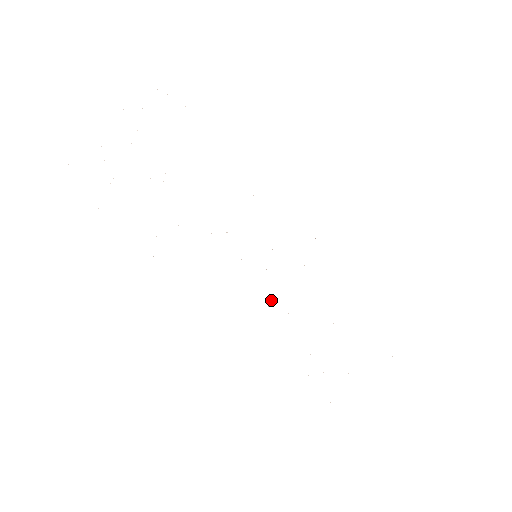
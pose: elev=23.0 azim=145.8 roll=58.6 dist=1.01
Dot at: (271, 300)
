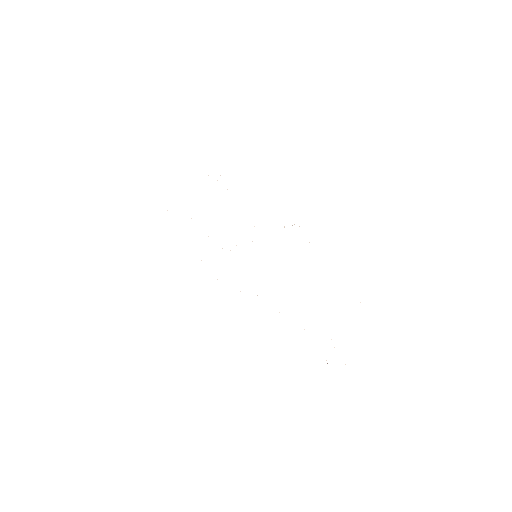
Dot at: occluded
